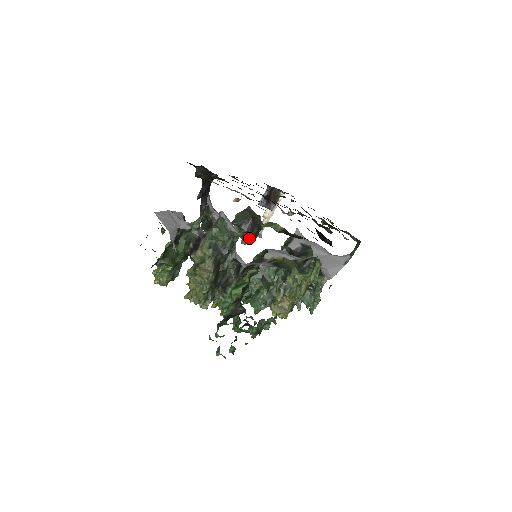
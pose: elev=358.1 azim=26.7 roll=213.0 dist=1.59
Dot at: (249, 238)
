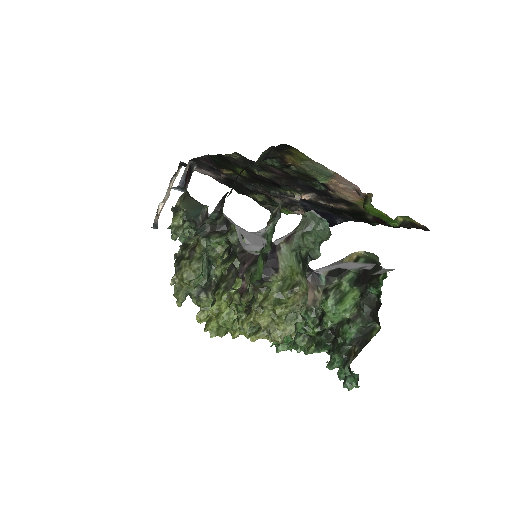
Dot at: occluded
